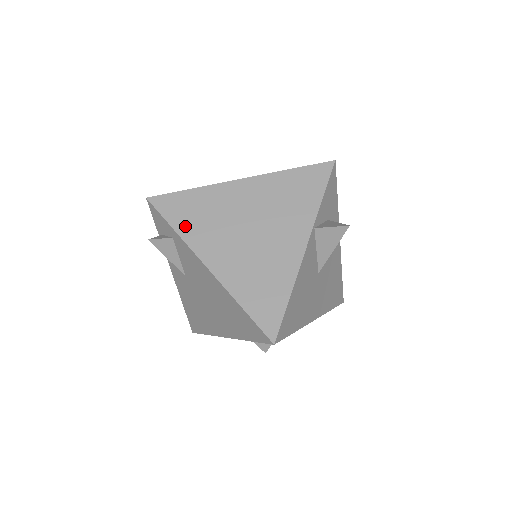
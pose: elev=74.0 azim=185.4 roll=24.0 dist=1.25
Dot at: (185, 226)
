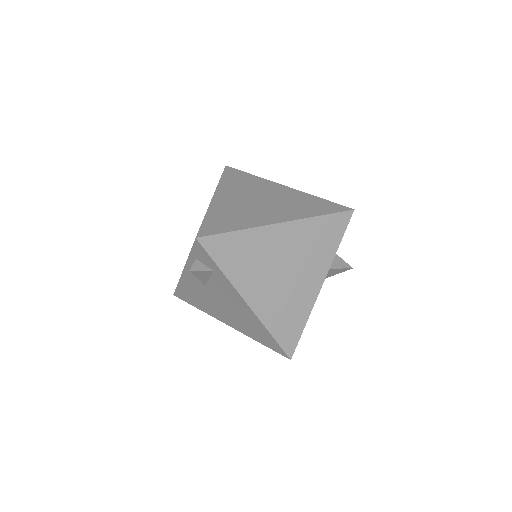
Dot at: (232, 268)
